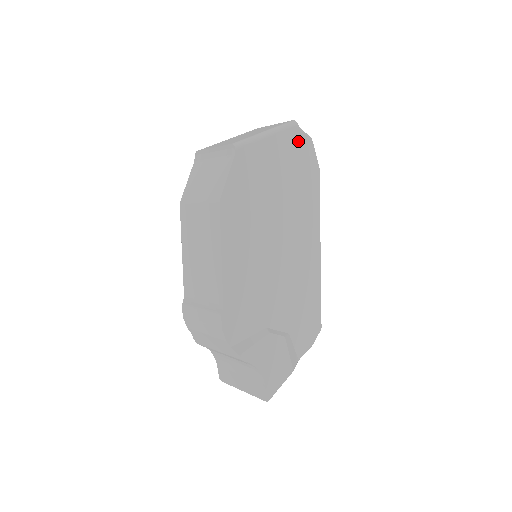
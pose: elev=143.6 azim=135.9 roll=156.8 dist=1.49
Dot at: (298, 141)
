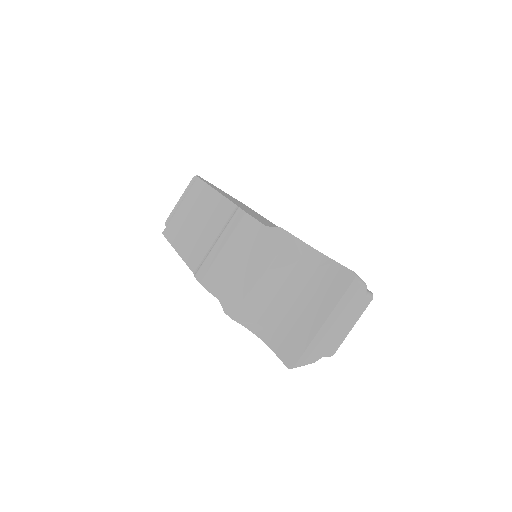
Dot at: occluded
